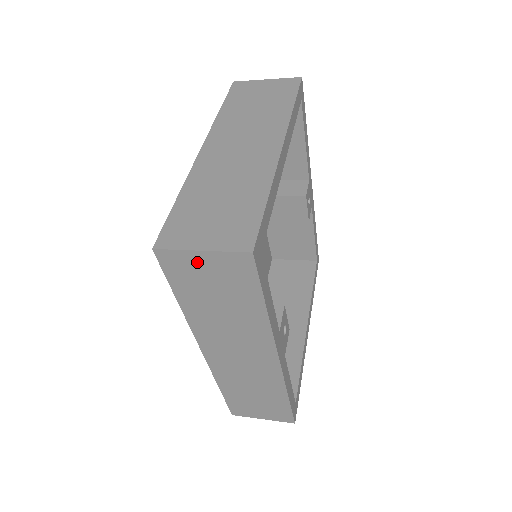
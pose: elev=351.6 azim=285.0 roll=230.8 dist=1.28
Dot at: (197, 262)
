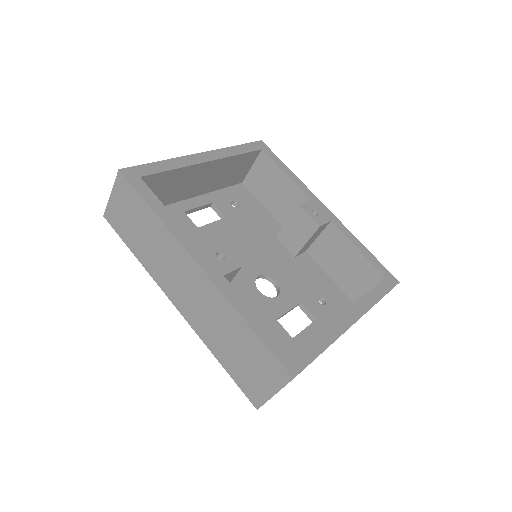
Dot at: (115, 205)
